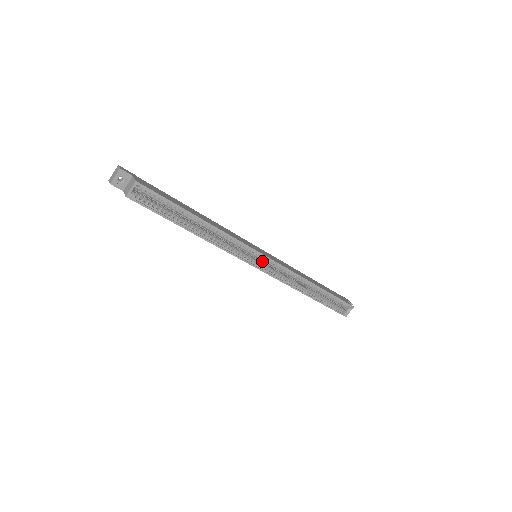
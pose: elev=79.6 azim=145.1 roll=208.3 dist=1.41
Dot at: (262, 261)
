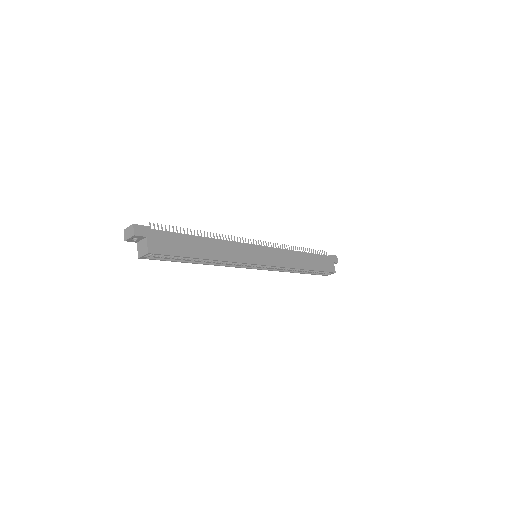
Dot at: occluded
